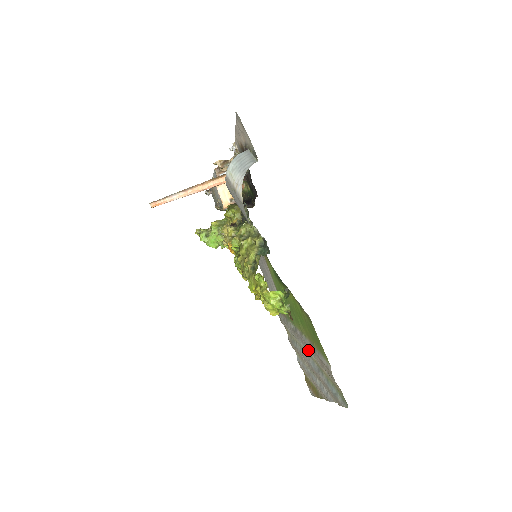
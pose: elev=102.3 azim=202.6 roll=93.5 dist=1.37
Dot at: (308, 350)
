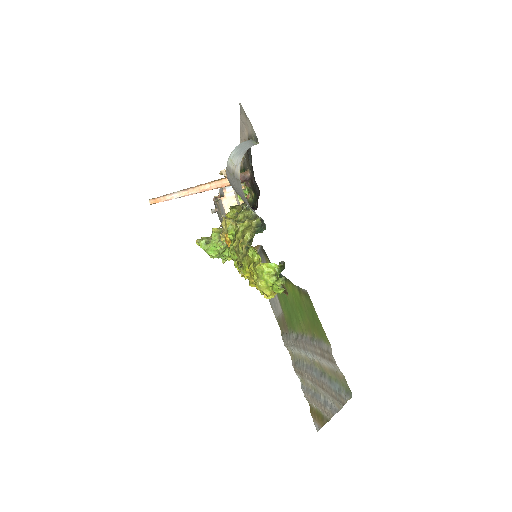
Dot at: (309, 352)
